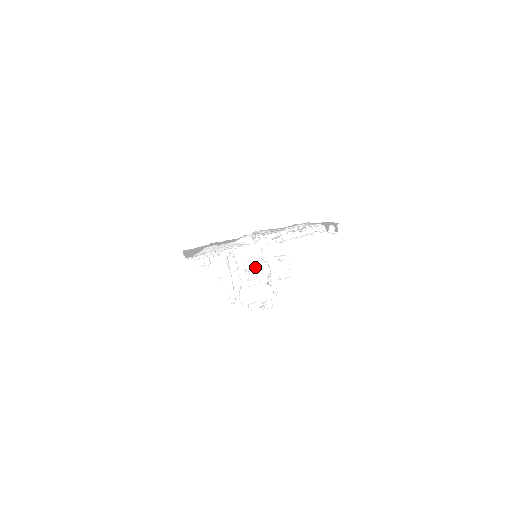
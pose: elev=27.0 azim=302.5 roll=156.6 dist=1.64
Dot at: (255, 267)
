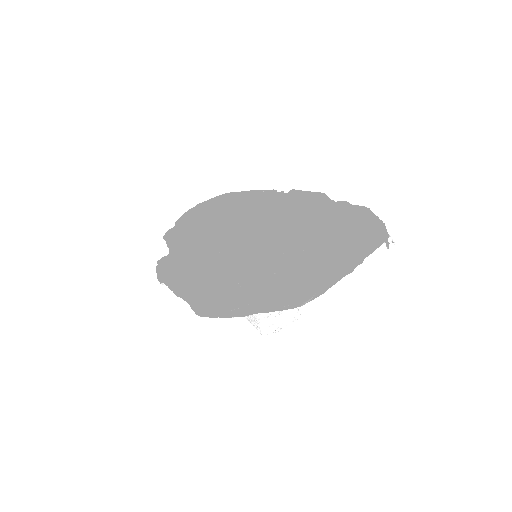
Dot at: occluded
